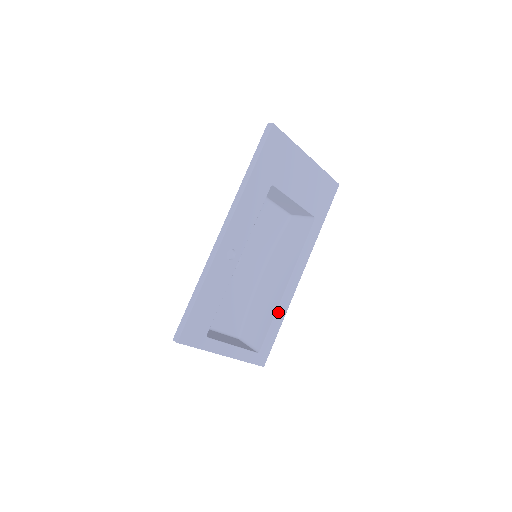
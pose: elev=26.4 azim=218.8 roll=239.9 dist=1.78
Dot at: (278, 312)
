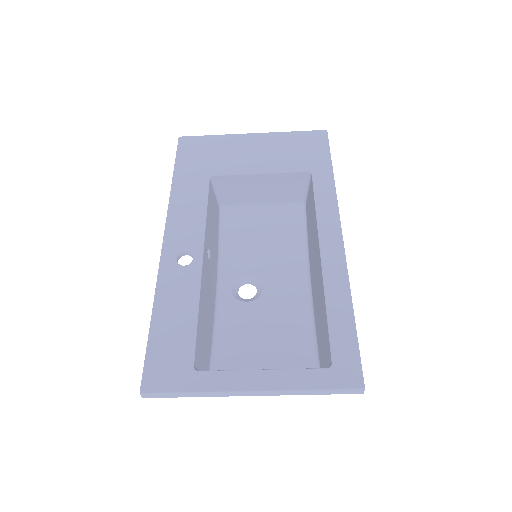
Dot at: (330, 295)
